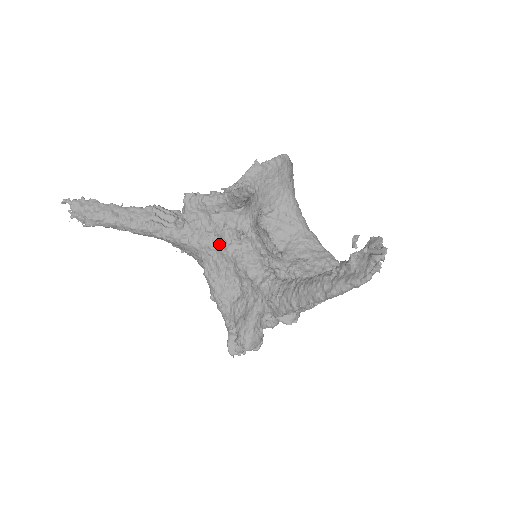
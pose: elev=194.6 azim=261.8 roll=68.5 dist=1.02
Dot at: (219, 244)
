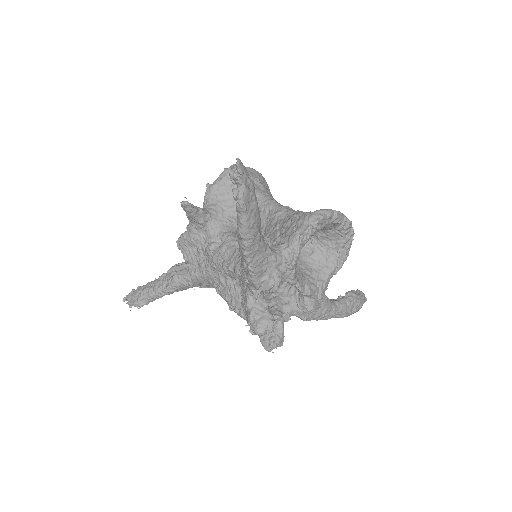
Dot at: (210, 262)
